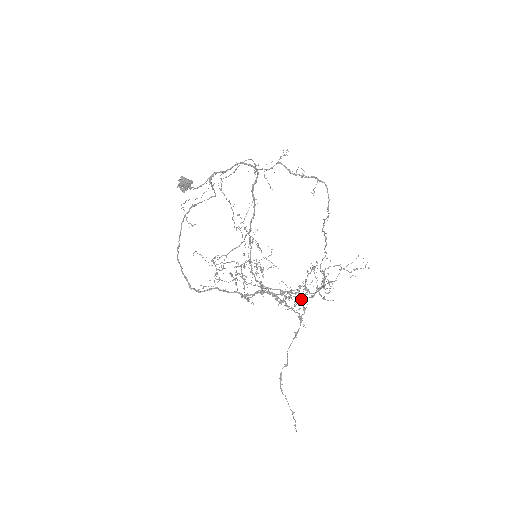
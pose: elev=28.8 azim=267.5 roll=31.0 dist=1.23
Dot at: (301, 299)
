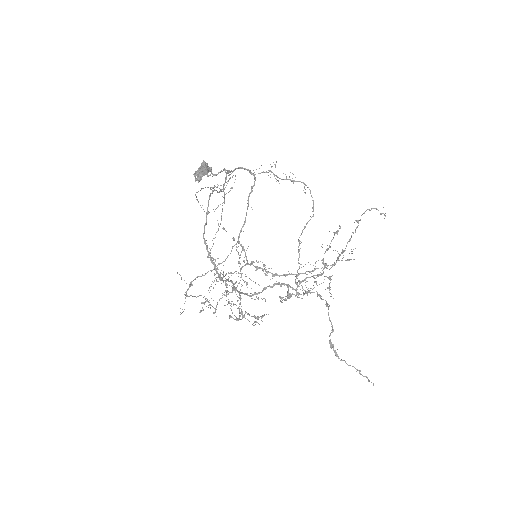
Dot at: (321, 273)
